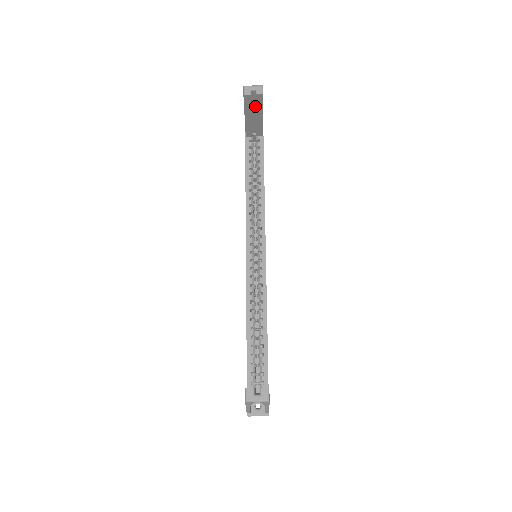
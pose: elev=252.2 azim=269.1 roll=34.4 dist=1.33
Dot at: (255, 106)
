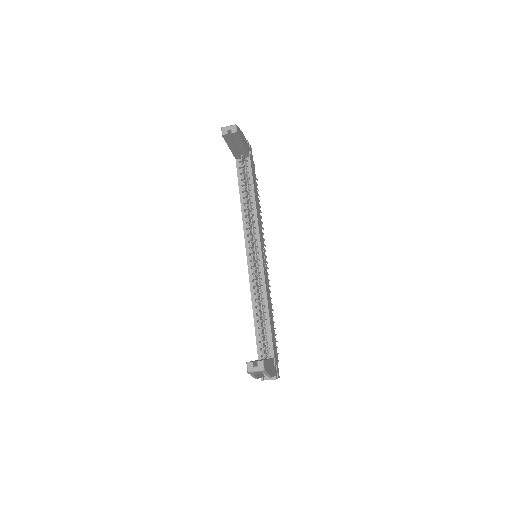
Dot at: occluded
